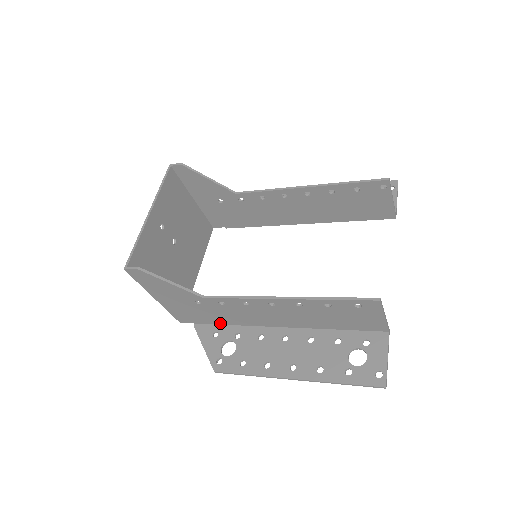
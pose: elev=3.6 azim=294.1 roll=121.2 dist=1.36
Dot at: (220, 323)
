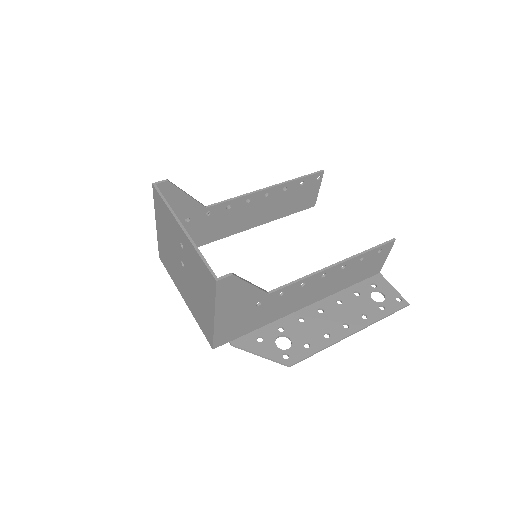
Dot at: (257, 327)
